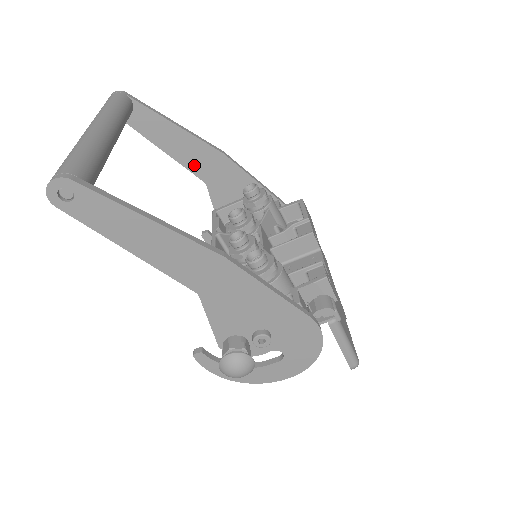
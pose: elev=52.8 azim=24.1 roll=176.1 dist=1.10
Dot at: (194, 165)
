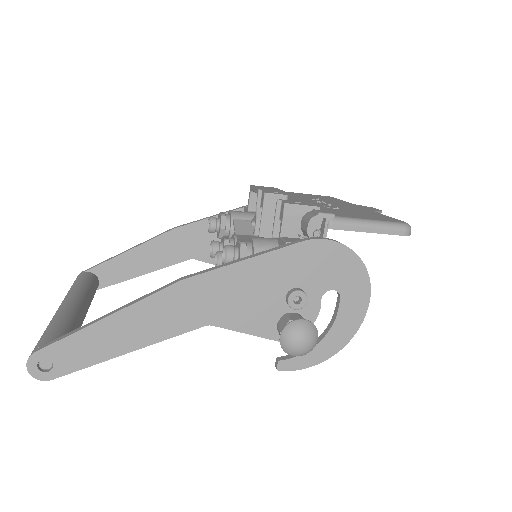
Dot at: (170, 258)
